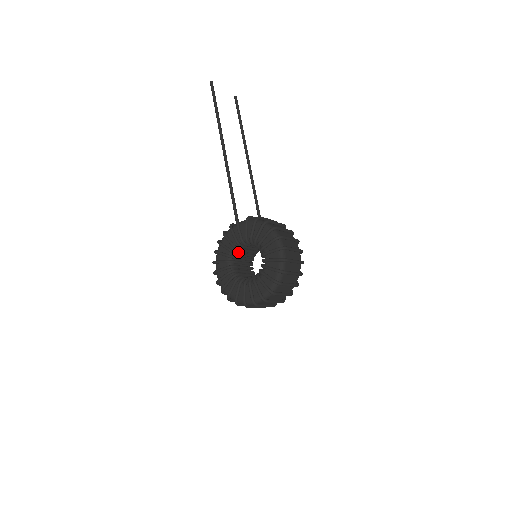
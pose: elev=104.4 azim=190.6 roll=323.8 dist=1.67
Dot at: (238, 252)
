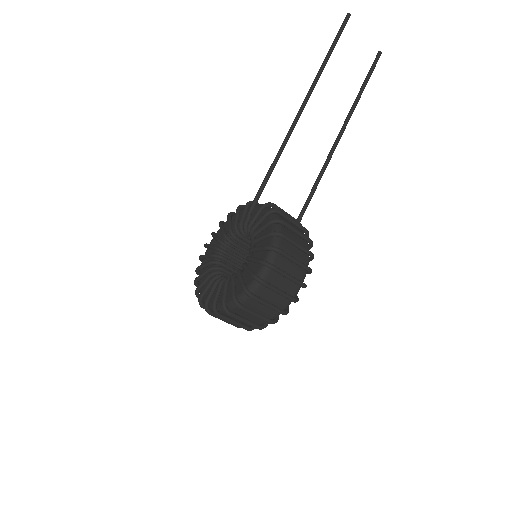
Dot at: (238, 238)
